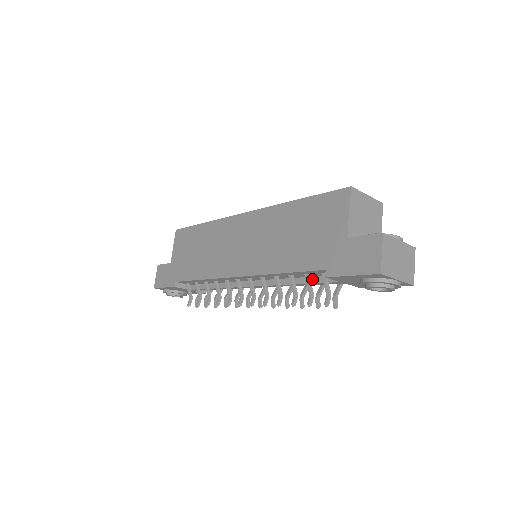
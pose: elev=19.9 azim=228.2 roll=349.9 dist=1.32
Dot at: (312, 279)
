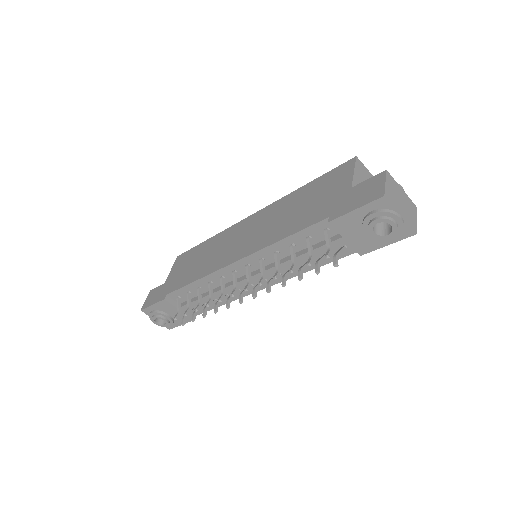
Dot at: (313, 246)
